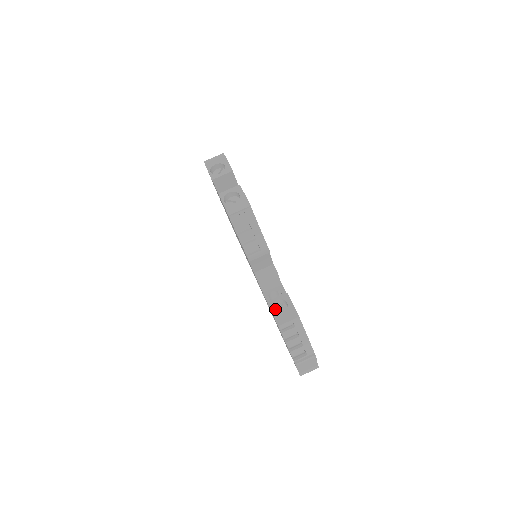
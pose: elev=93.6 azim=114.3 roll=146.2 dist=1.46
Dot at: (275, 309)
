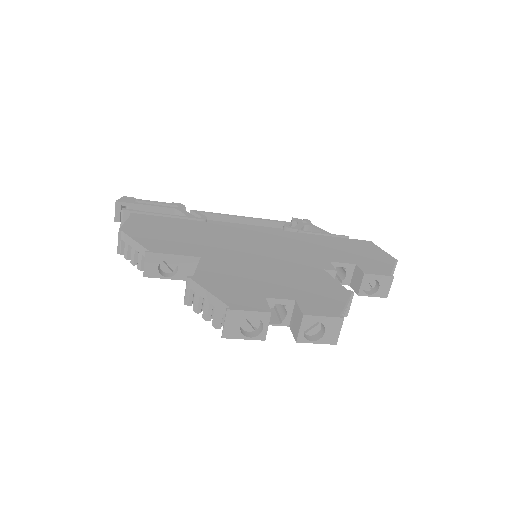
Dot at: (365, 289)
